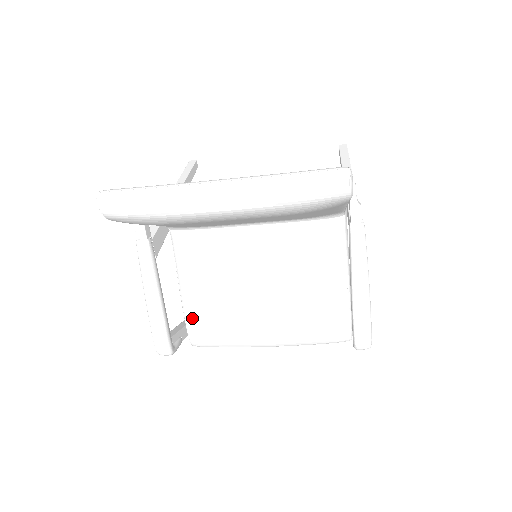
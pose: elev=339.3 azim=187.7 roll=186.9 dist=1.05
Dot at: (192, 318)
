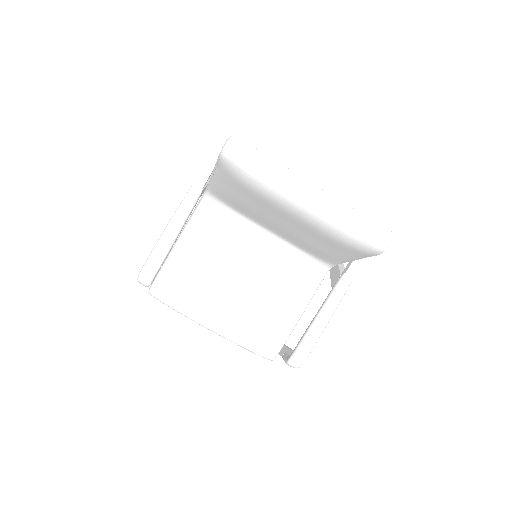
Dot at: (171, 271)
